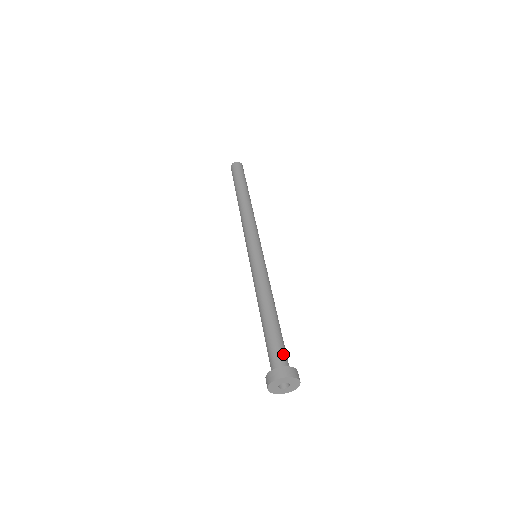
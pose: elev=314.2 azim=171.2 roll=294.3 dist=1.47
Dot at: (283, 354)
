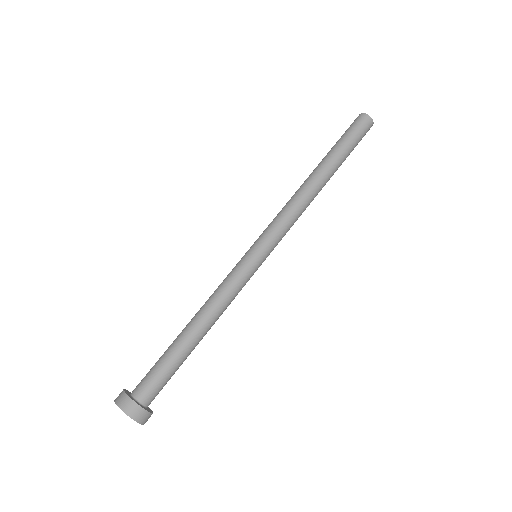
Dot at: (156, 387)
